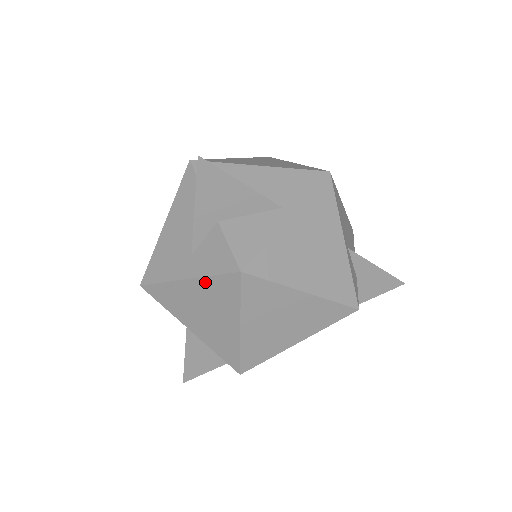
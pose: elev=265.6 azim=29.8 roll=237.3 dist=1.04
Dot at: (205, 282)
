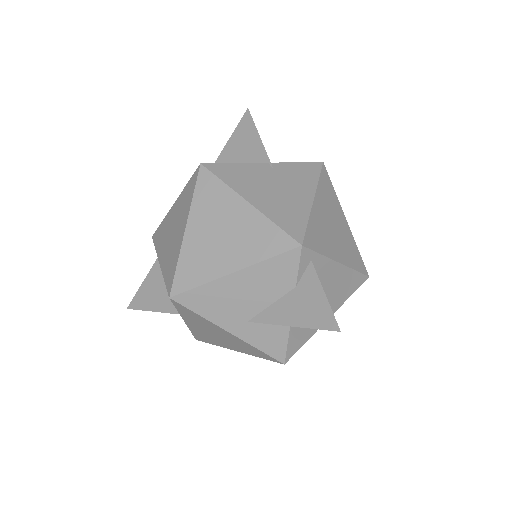
Dot at: (246, 344)
